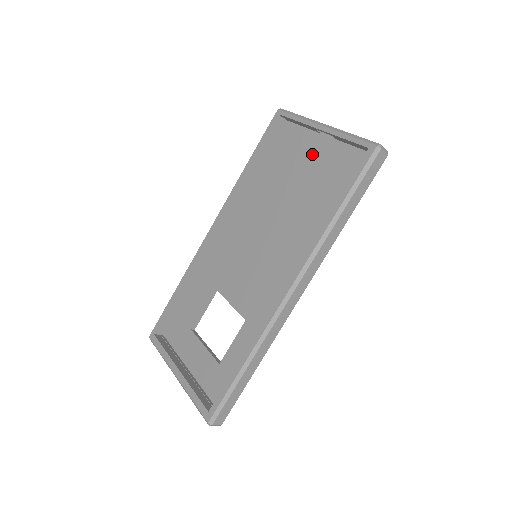
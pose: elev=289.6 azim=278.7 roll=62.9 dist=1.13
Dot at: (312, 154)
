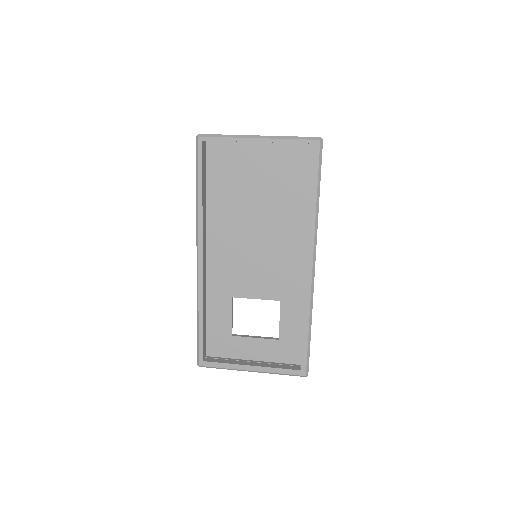
Dot at: (255, 161)
